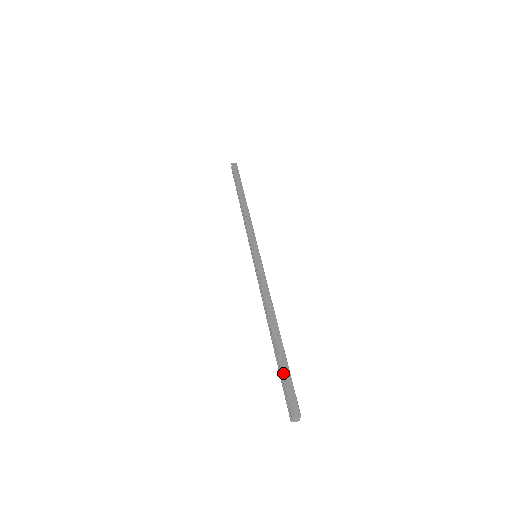
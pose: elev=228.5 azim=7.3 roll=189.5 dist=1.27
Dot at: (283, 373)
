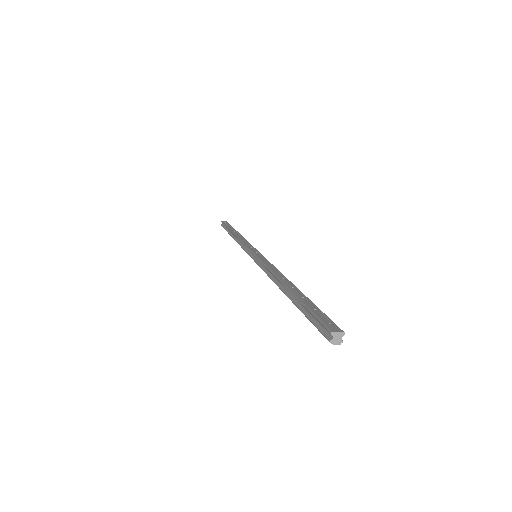
Dot at: (308, 306)
